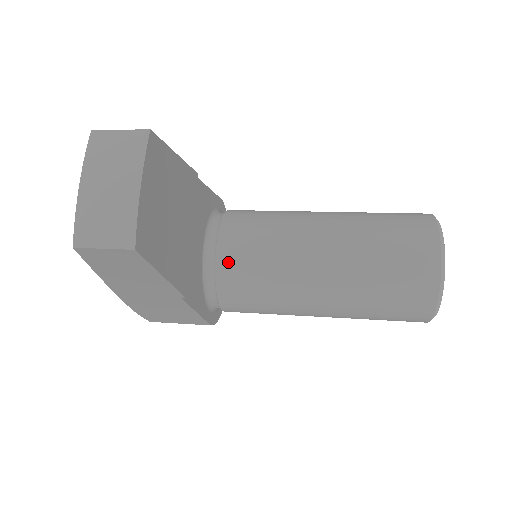
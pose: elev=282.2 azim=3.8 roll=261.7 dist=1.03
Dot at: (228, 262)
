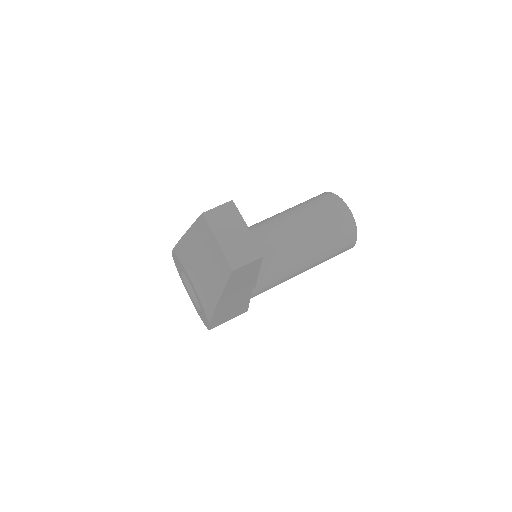
Dot at: occluded
